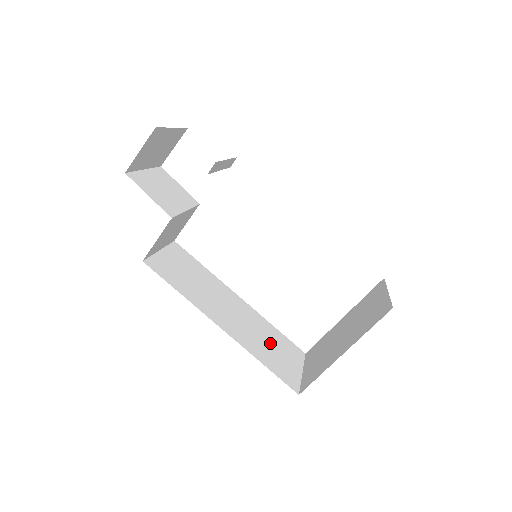
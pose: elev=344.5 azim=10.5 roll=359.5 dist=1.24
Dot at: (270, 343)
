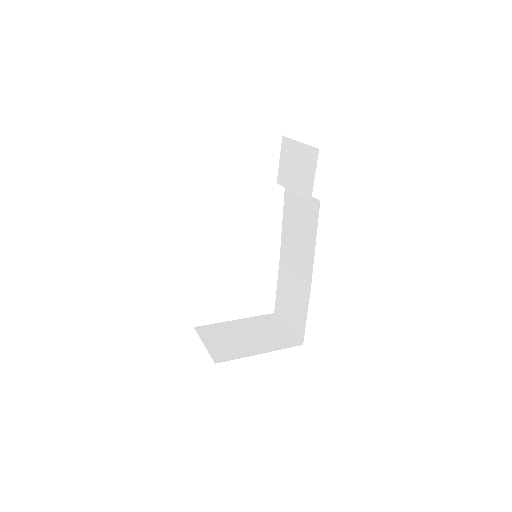
Dot at: occluded
